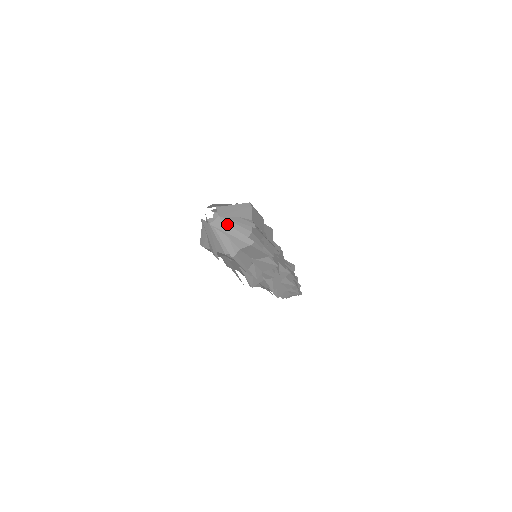
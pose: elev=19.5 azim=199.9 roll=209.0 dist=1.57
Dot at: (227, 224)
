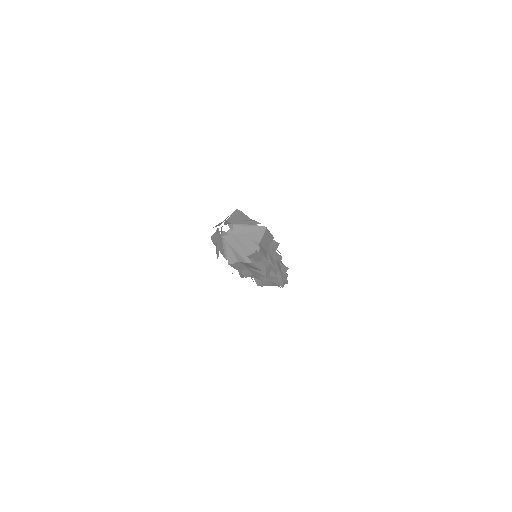
Dot at: (236, 242)
